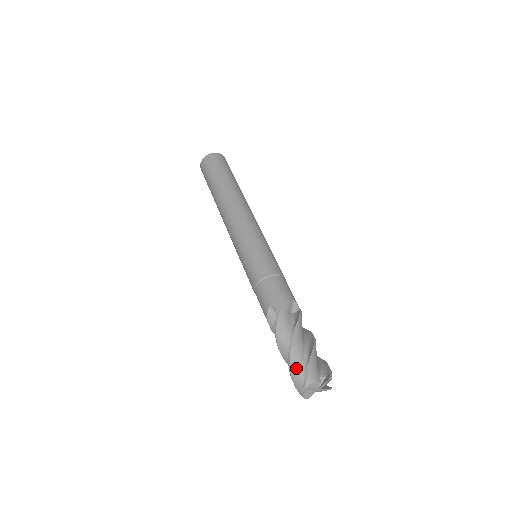
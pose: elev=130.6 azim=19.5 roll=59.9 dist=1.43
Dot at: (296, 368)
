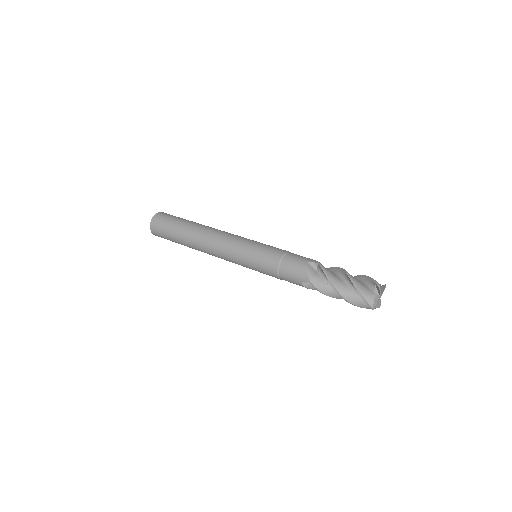
Dot at: (360, 284)
